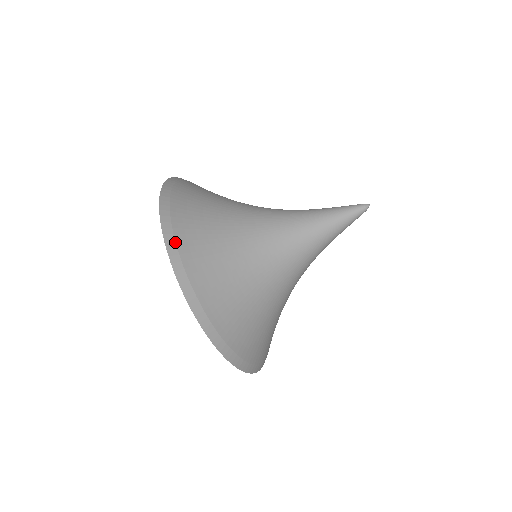
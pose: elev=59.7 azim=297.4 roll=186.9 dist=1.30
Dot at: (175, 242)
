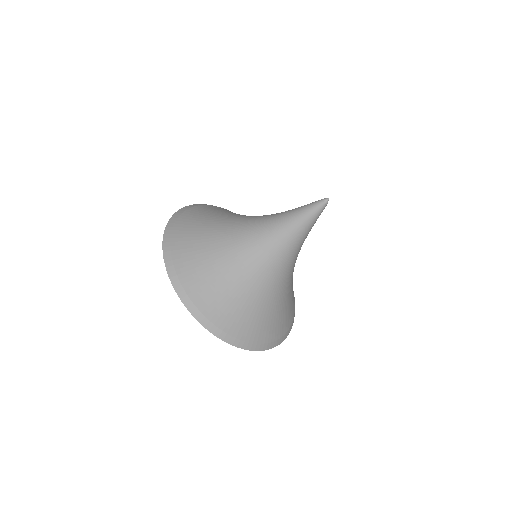
Dot at: (171, 256)
